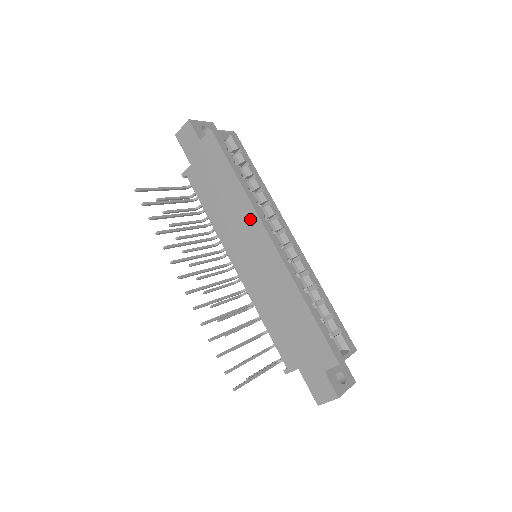
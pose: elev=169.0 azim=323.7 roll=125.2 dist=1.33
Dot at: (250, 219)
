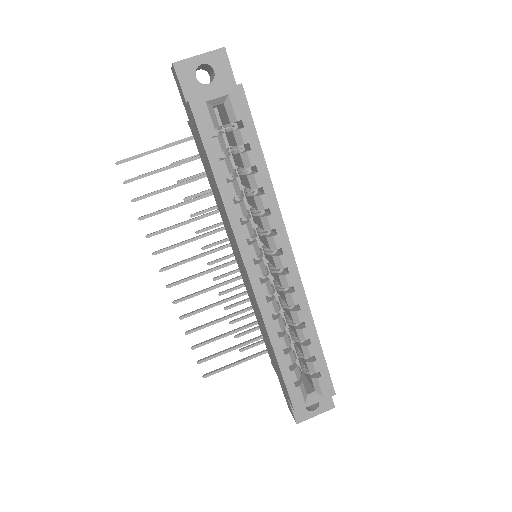
Dot at: (233, 236)
